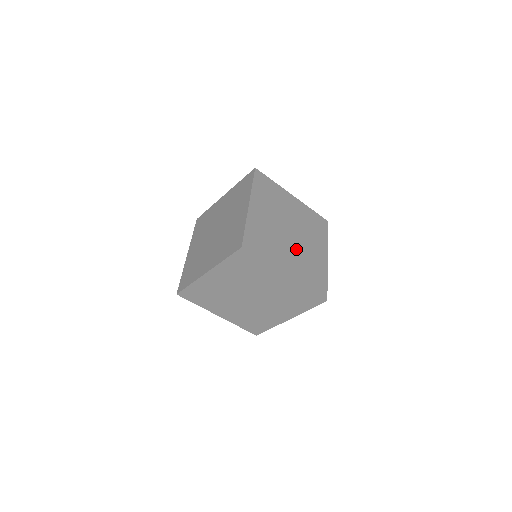
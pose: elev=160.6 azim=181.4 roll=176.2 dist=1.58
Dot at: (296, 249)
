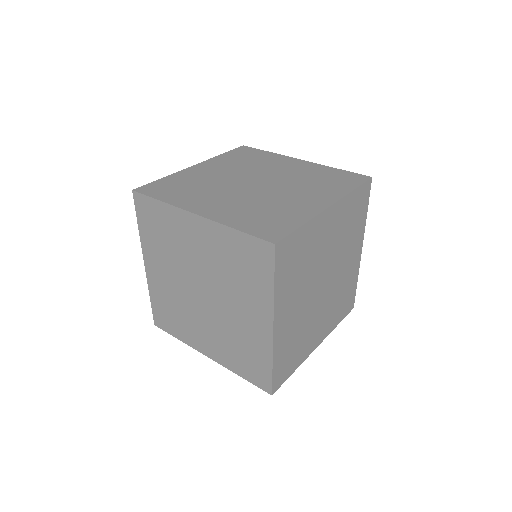
Dot at: (251, 195)
